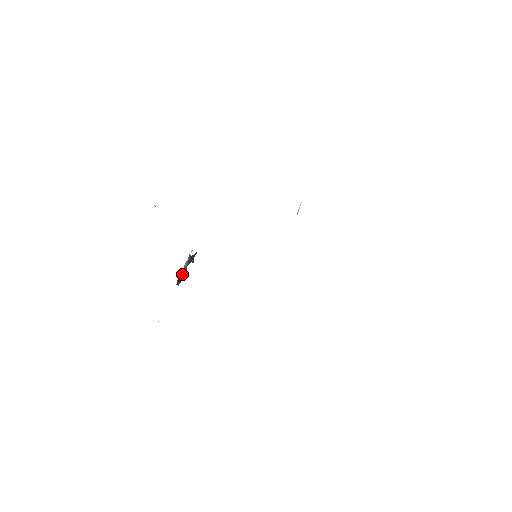
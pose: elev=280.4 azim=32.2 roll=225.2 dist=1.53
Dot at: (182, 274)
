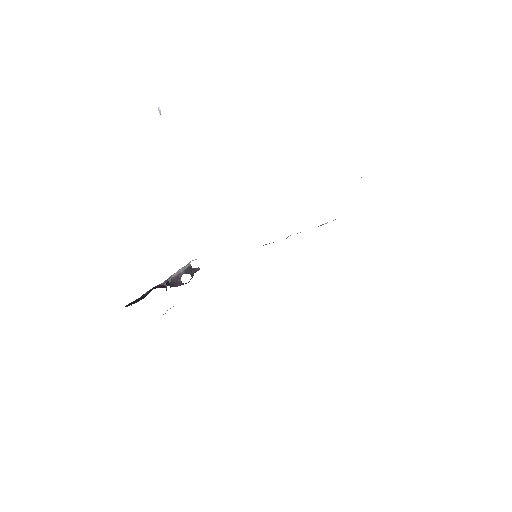
Dot at: (174, 278)
